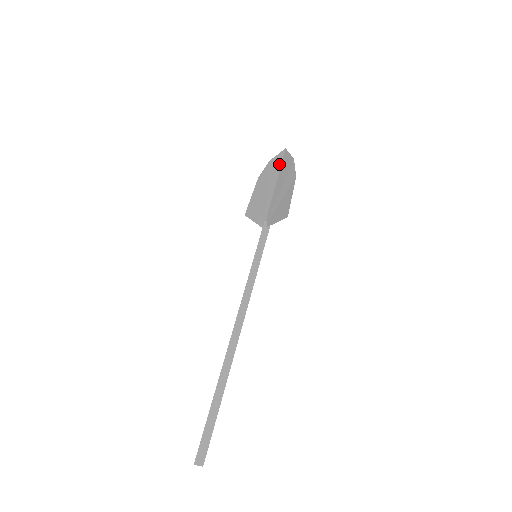
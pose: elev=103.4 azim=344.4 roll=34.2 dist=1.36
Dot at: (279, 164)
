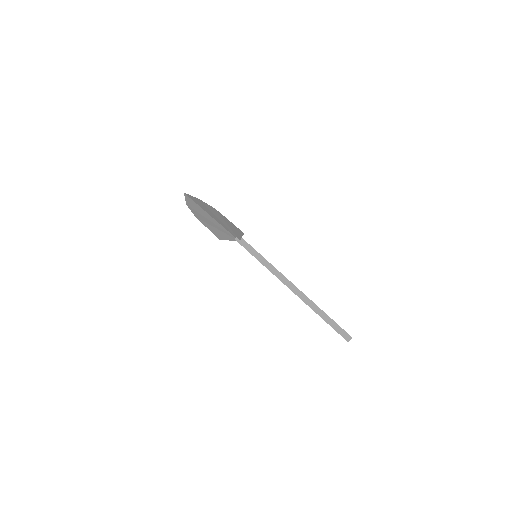
Dot at: (195, 204)
